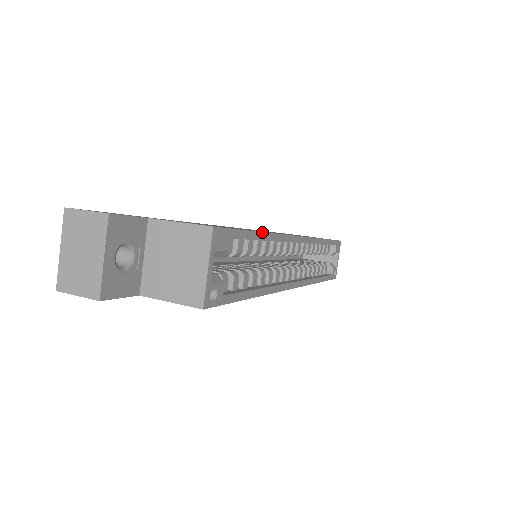
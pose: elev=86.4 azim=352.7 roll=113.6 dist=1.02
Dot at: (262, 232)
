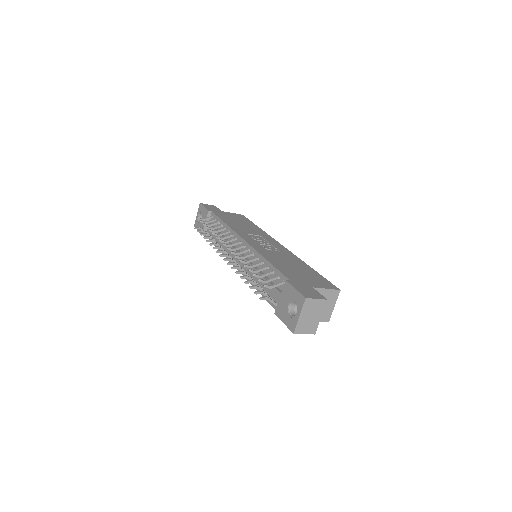
Dot at: (312, 268)
